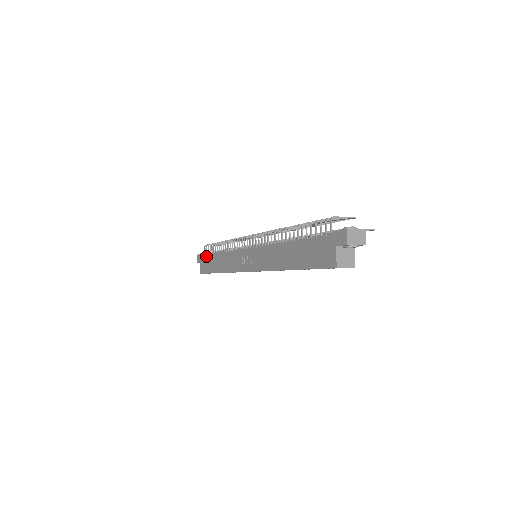
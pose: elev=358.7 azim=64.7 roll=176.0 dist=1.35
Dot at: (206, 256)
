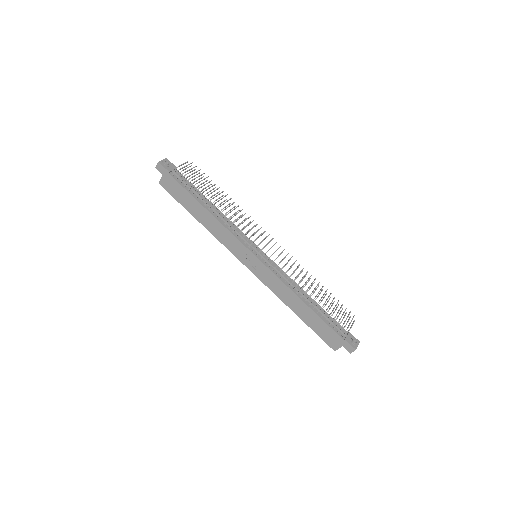
Dot at: (180, 186)
